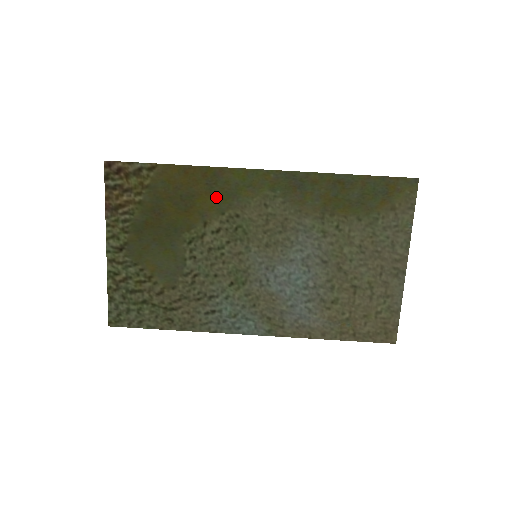
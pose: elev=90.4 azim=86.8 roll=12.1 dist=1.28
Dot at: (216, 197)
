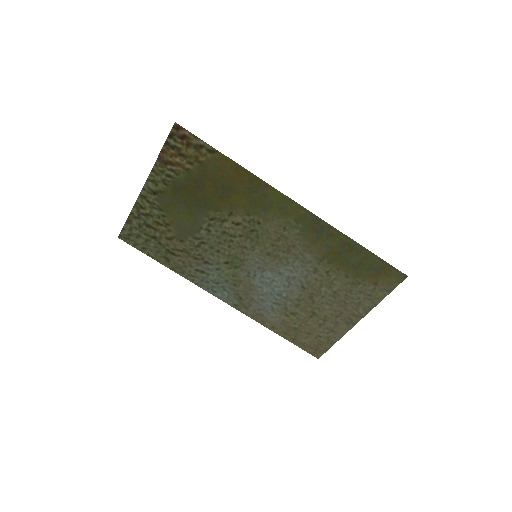
Dot at: (250, 201)
